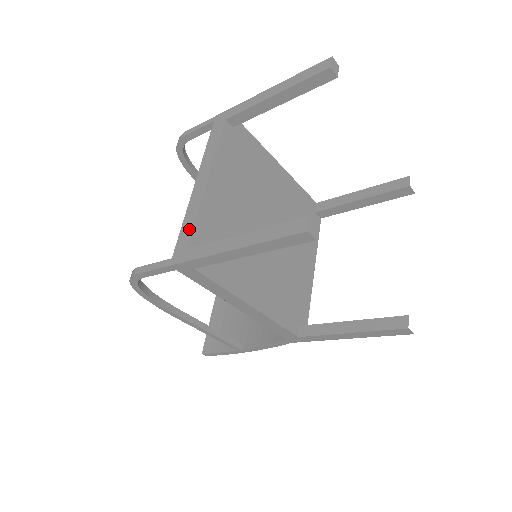
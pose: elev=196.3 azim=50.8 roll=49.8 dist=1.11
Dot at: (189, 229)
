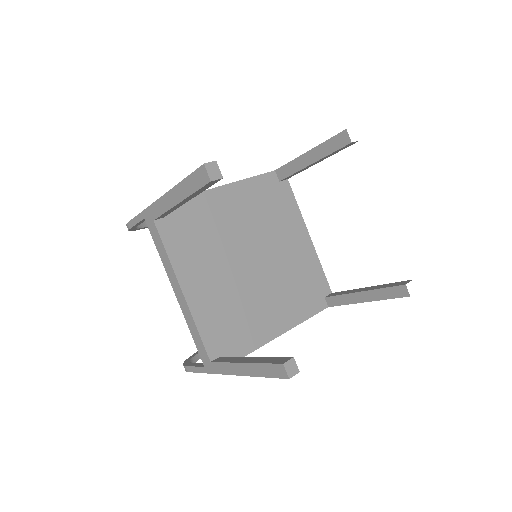
Dot at: (200, 343)
